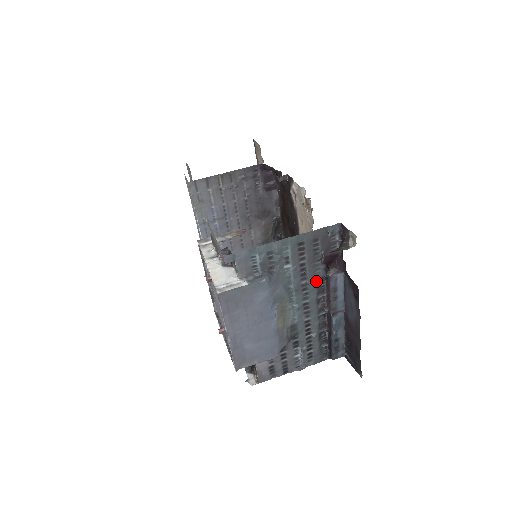
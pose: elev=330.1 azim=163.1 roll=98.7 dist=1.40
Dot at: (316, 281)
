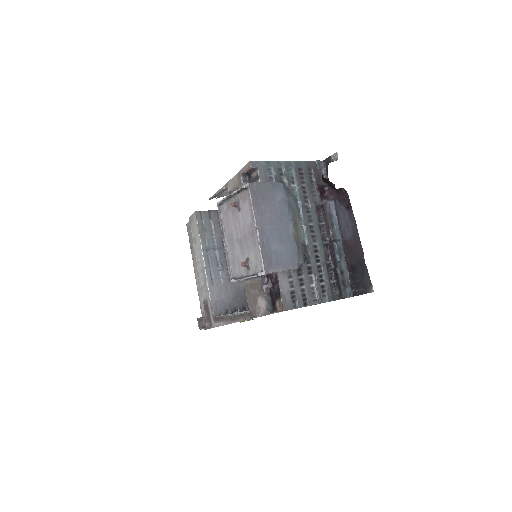
Dot at: (315, 206)
